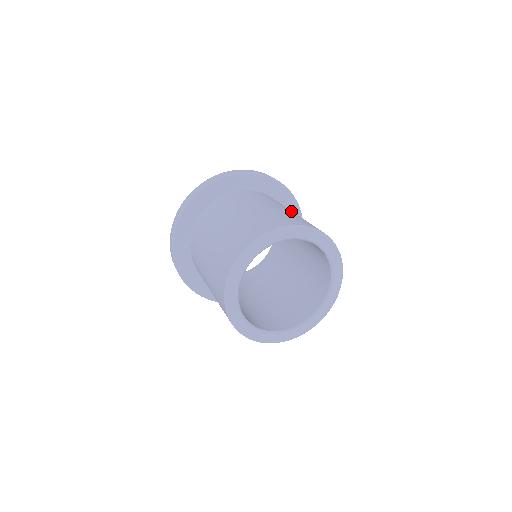
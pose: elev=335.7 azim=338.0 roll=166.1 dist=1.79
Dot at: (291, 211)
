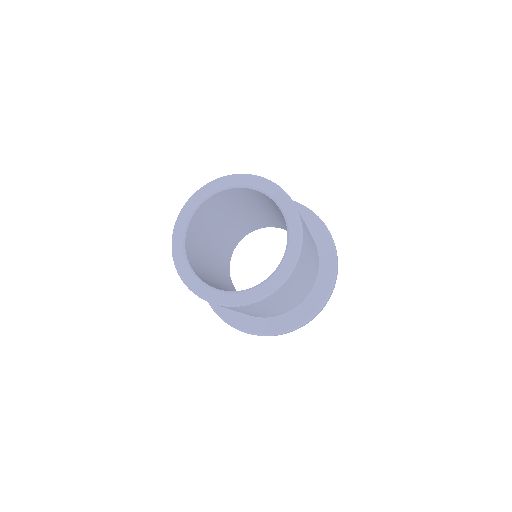
Dot at: occluded
